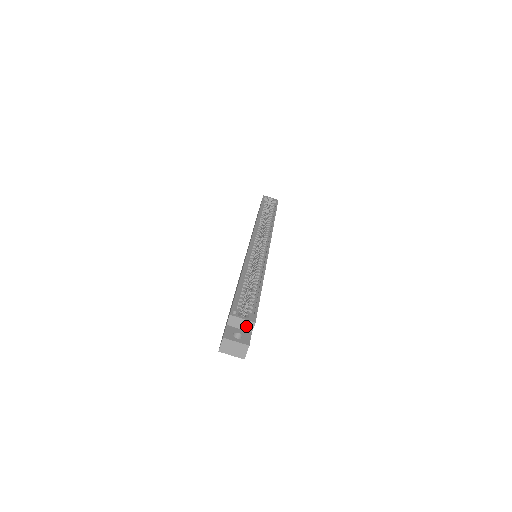
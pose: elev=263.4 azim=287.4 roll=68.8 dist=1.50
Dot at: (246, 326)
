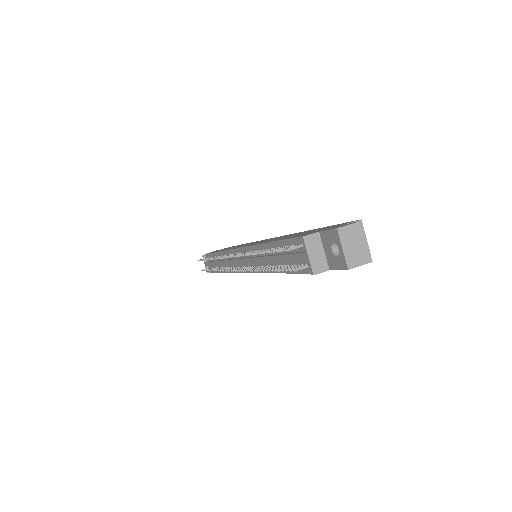
Dot at: occluded
